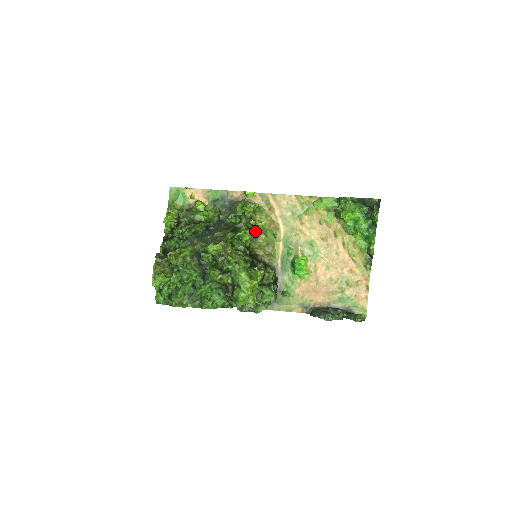
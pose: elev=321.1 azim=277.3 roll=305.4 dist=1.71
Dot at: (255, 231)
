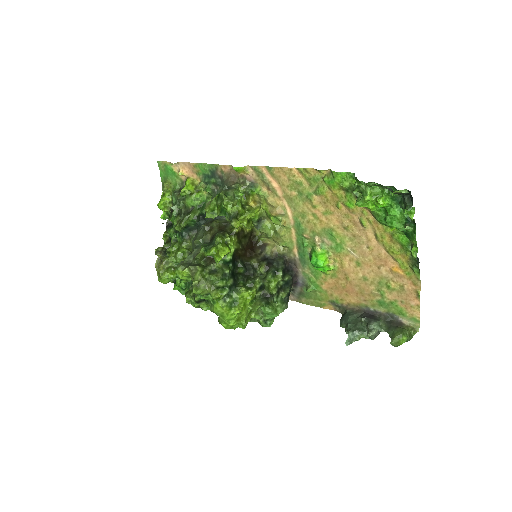
Dot at: (247, 227)
